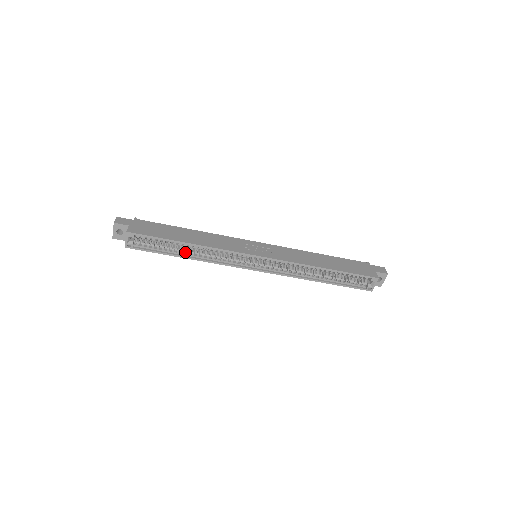
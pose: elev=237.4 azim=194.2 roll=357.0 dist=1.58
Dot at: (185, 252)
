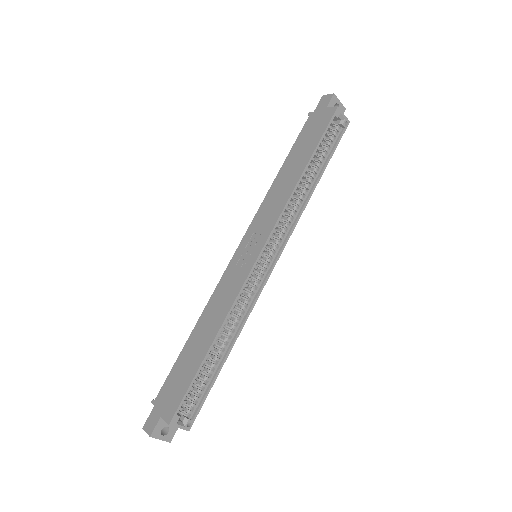
Dot at: (221, 350)
